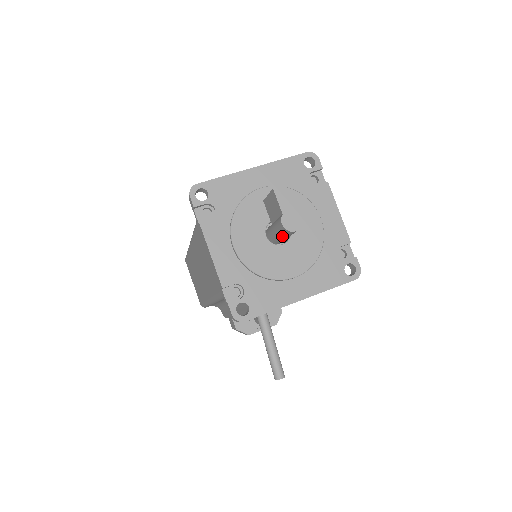
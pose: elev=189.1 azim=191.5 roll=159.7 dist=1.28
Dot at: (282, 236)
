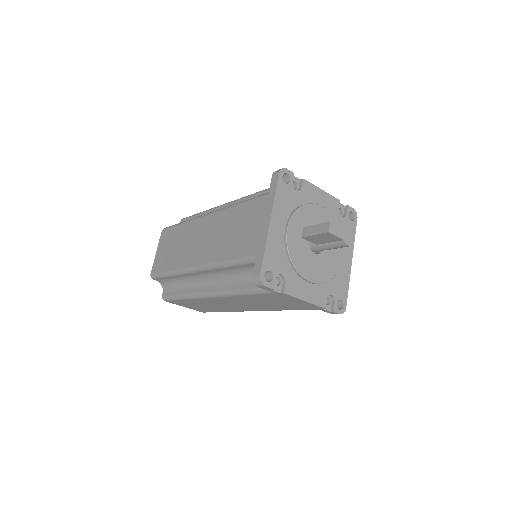
Dot at: occluded
